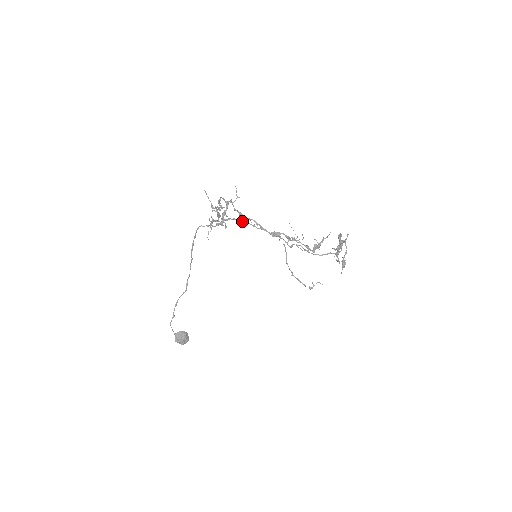
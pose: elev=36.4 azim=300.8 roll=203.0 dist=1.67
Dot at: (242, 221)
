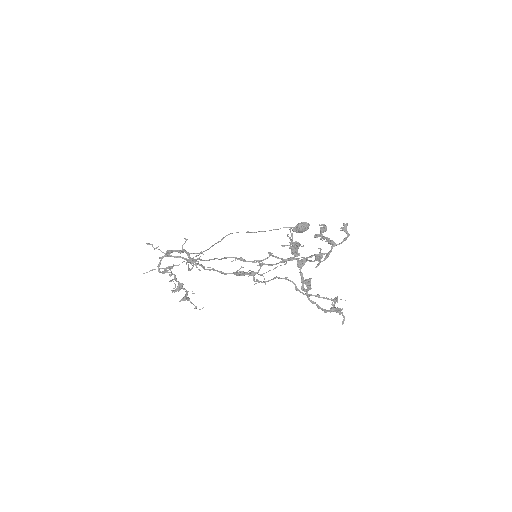
Dot at: occluded
